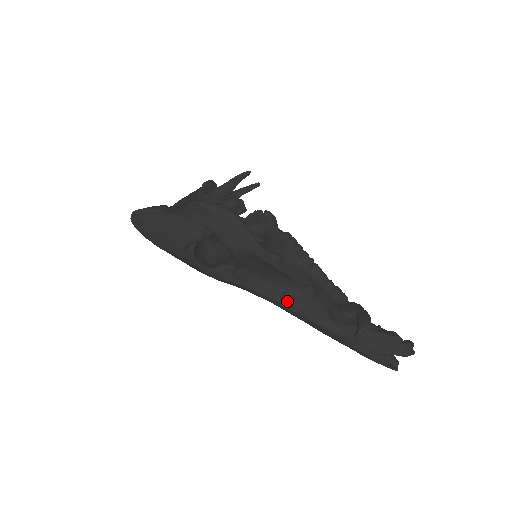
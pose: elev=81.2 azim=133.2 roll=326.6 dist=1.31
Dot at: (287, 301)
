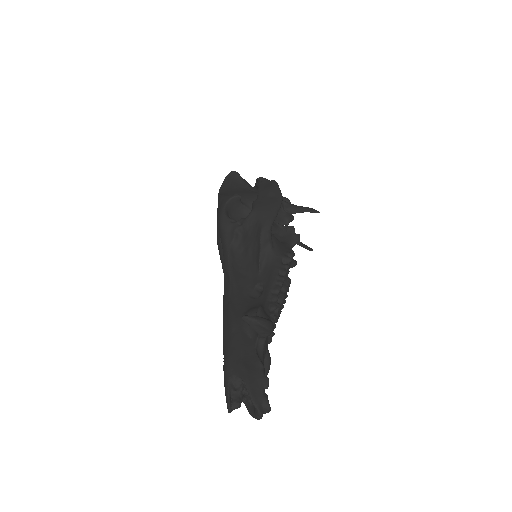
Dot at: (235, 281)
